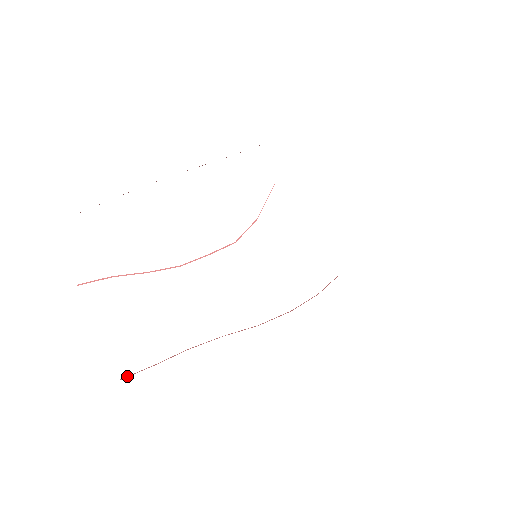
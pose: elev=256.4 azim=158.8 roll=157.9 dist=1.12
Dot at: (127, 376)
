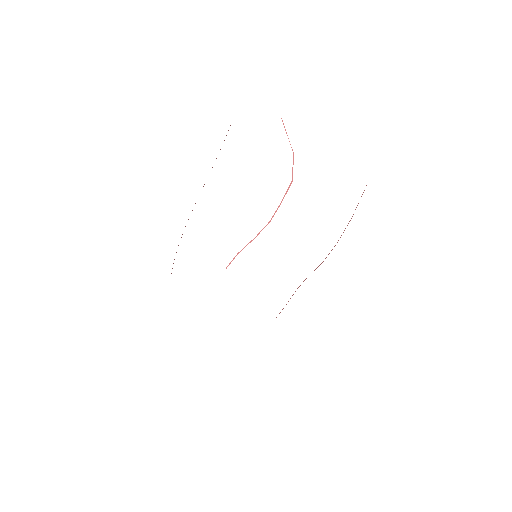
Dot at: occluded
